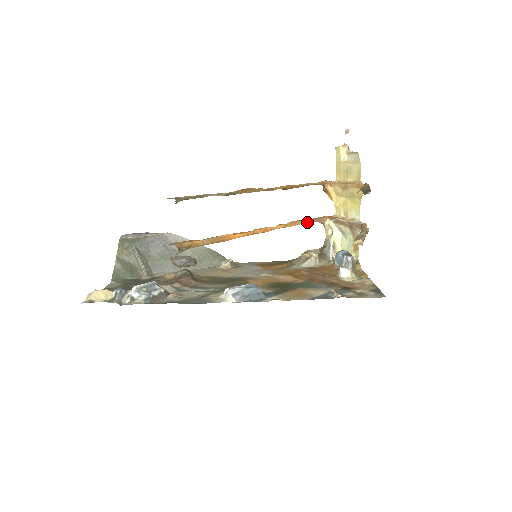
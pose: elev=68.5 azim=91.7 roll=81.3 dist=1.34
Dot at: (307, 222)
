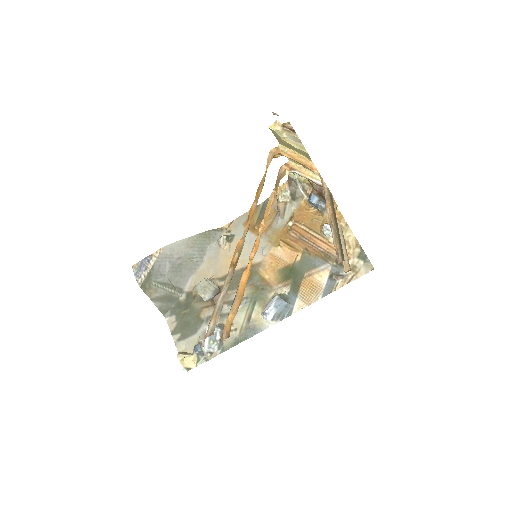
Dot at: (275, 196)
